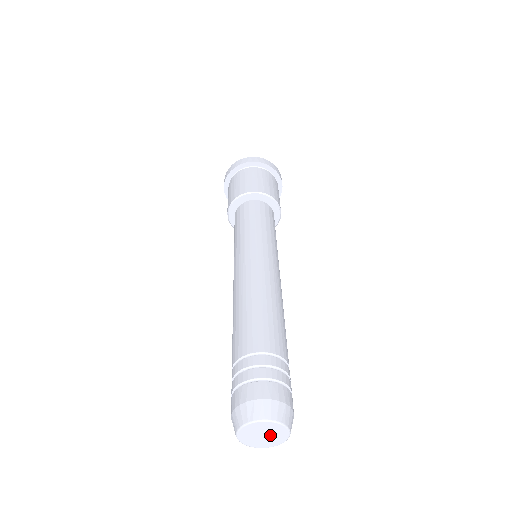
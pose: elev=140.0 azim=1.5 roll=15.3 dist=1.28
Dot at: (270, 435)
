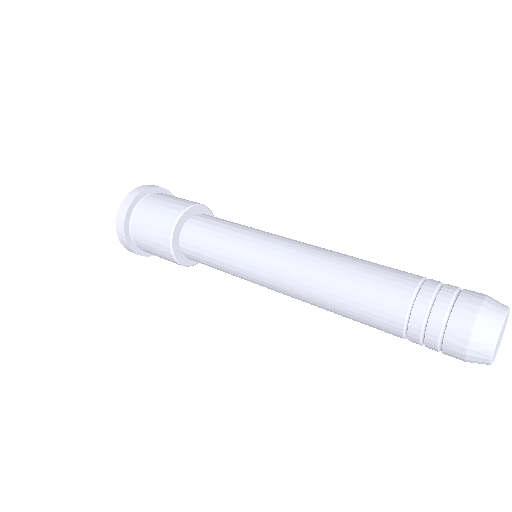
Dot at: (503, 331)
